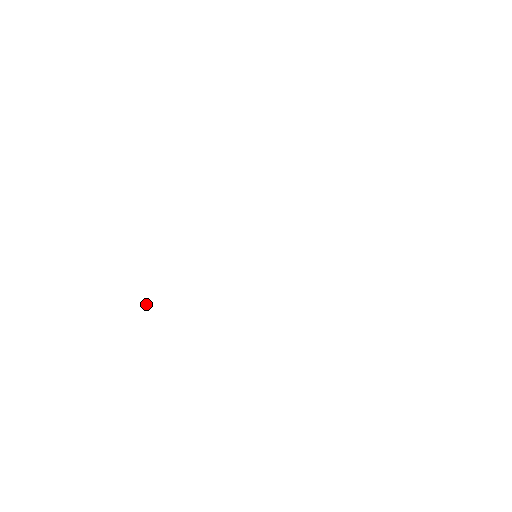
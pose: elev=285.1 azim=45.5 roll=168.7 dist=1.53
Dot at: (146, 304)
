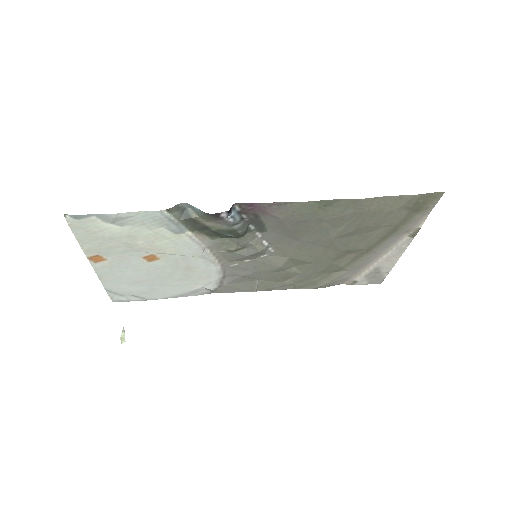
Dot at: (122, 338)
